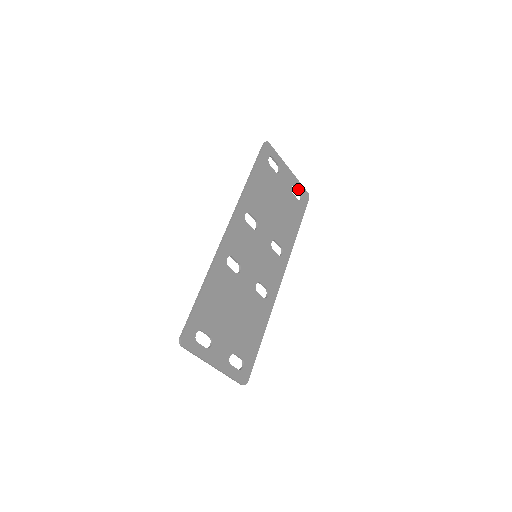
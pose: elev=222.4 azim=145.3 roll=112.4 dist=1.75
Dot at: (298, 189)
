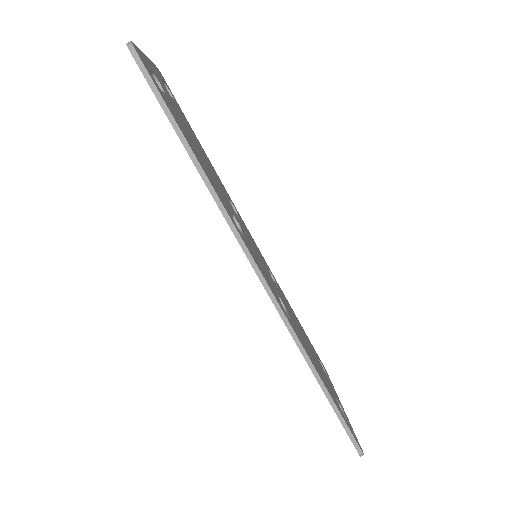
Dot at: (162, 80)
